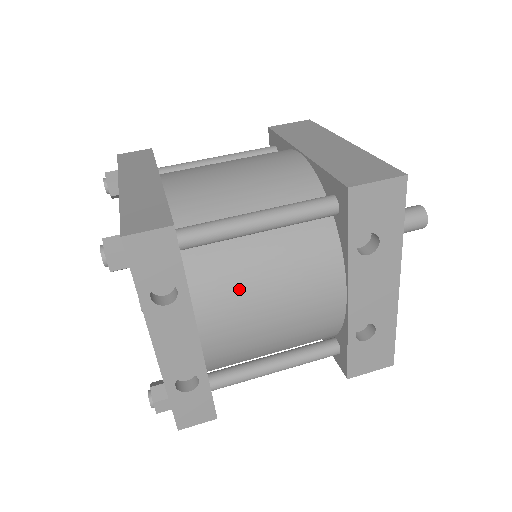
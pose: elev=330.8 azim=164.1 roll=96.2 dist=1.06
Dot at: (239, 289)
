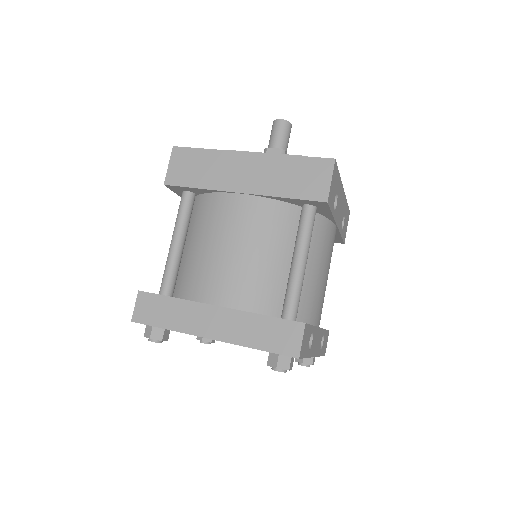
Dot at: (316, 293)
